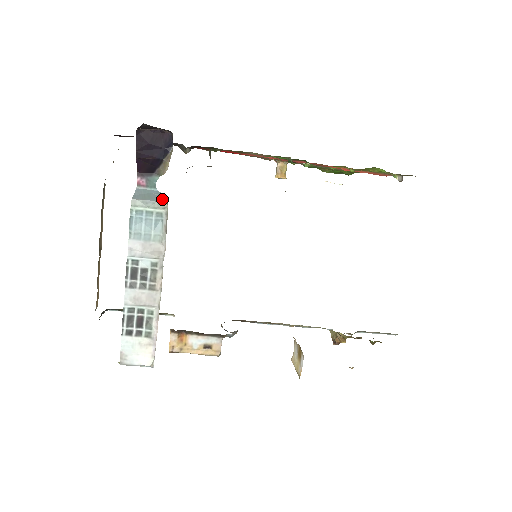
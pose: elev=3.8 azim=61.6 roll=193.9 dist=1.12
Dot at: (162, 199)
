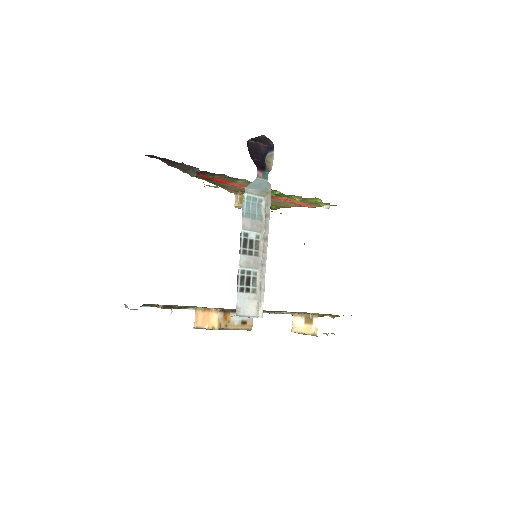
Dot at: (265, 189)
